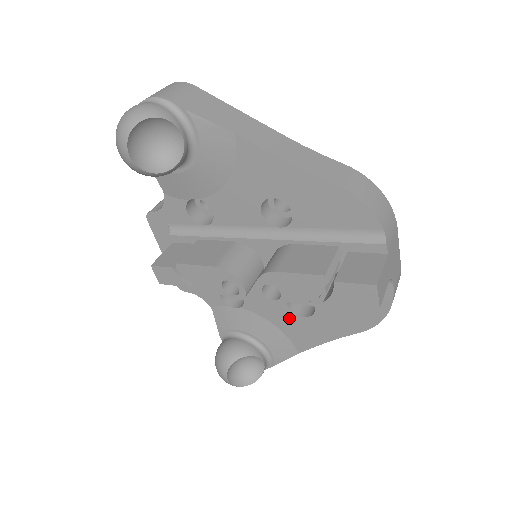
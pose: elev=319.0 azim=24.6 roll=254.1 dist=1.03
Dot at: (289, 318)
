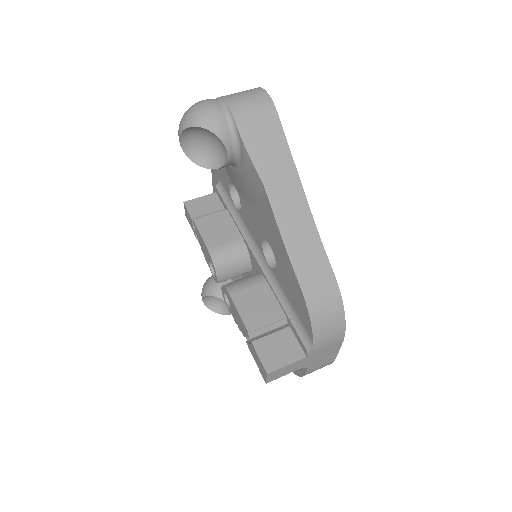
Dot at: occluded
